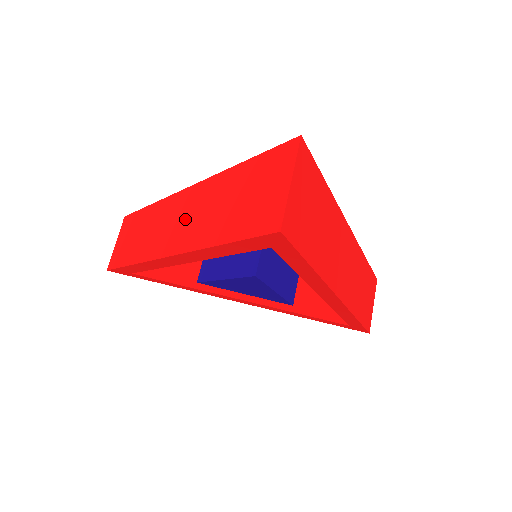
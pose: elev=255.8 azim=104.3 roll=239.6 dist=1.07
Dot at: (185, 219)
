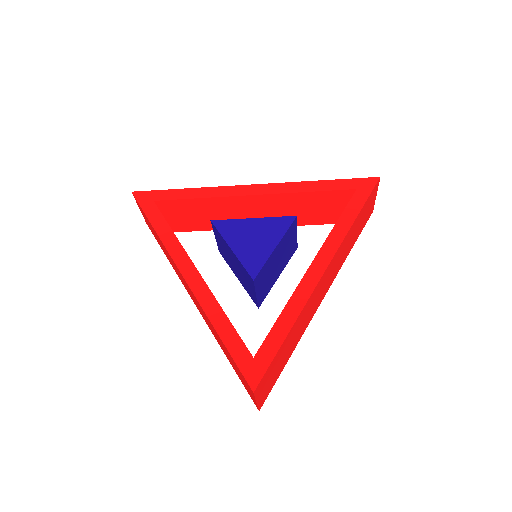
Dot at: (195, 302)
